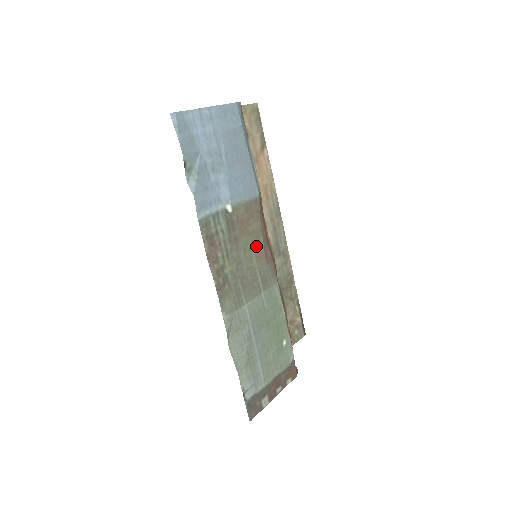
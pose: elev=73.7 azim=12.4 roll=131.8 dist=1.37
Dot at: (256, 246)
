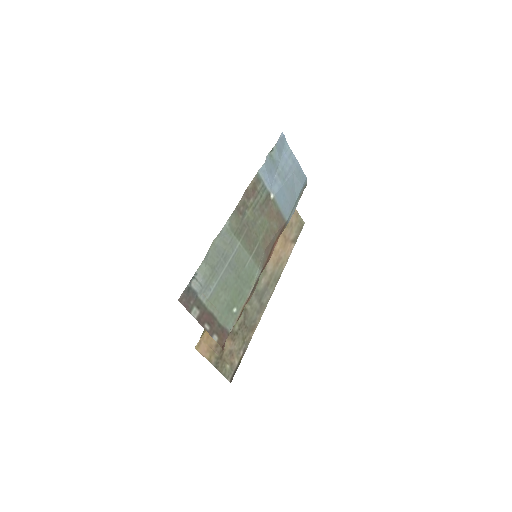
Dot at: (267, 234)
